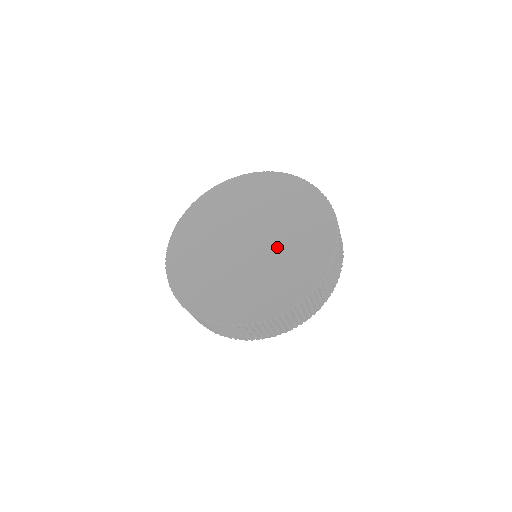
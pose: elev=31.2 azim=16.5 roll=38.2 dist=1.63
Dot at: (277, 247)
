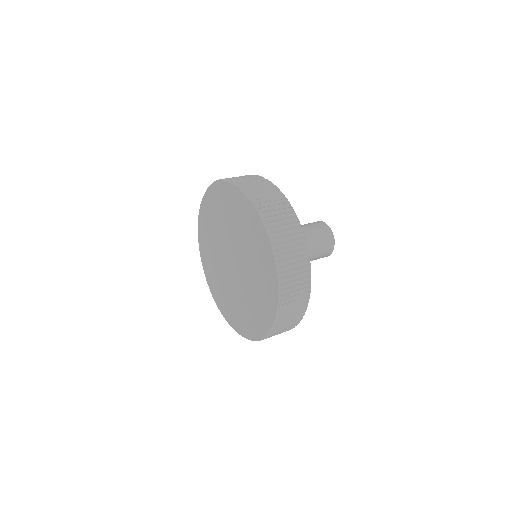
Dot at: (247, 264)
